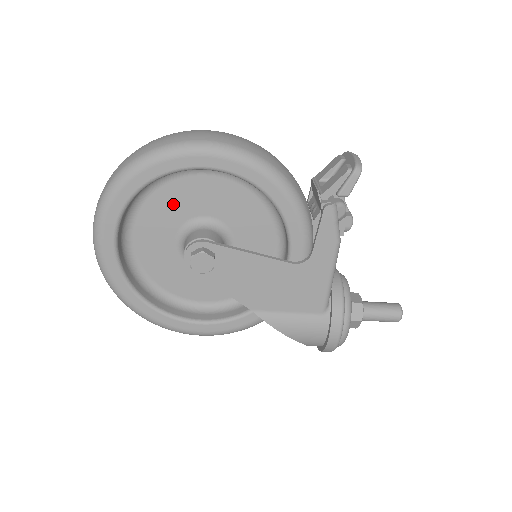
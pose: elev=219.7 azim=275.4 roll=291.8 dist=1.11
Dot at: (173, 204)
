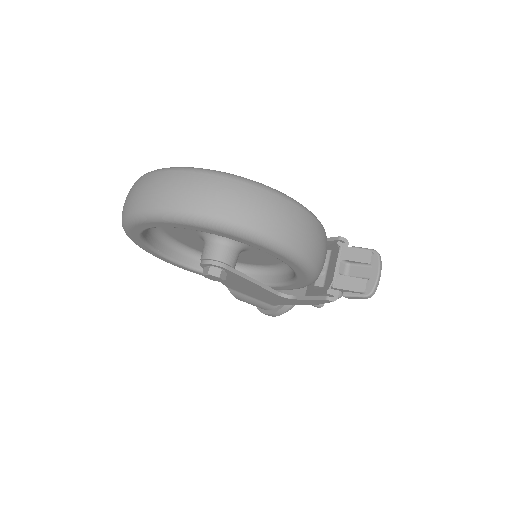
Dot at: occluded
